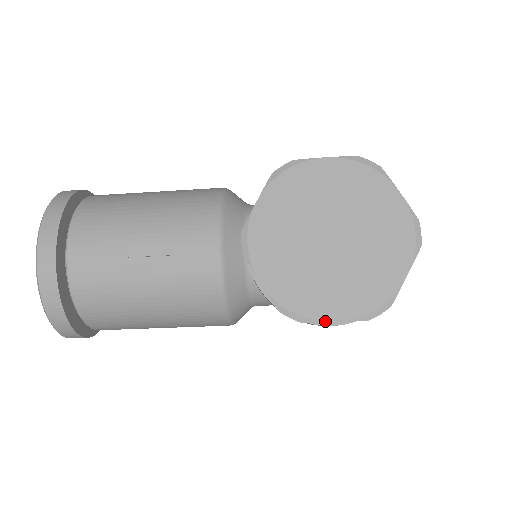
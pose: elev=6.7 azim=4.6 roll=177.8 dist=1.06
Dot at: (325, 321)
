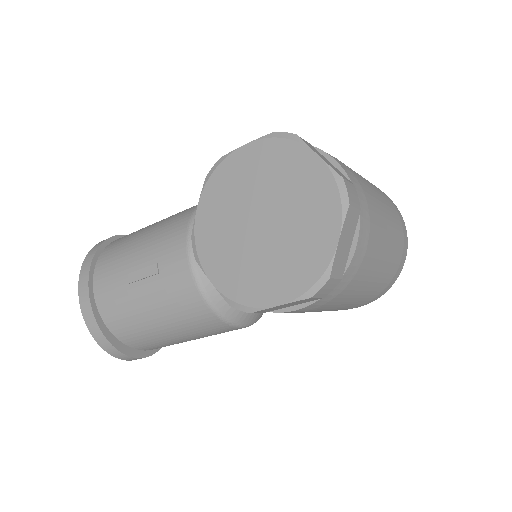
Dot at: (269, 307)
